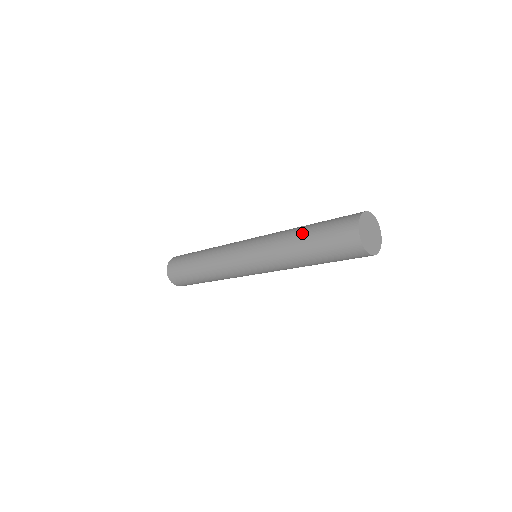
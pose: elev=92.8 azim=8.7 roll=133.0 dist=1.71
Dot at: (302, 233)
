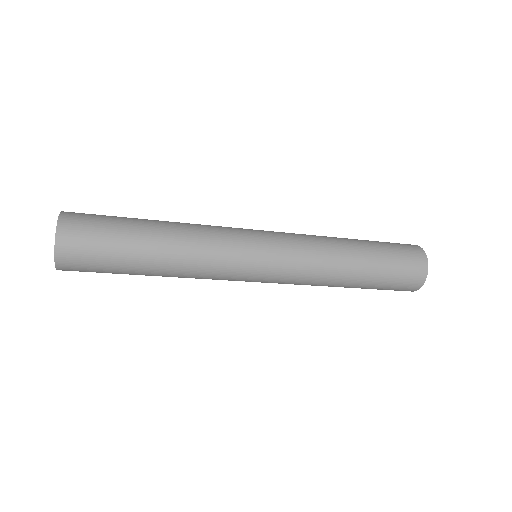
Dot at: occluded
